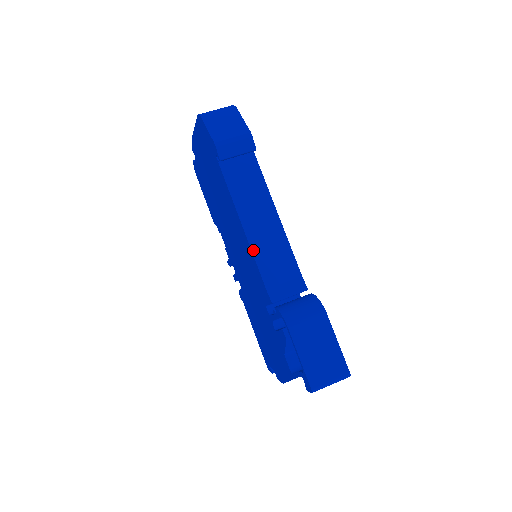
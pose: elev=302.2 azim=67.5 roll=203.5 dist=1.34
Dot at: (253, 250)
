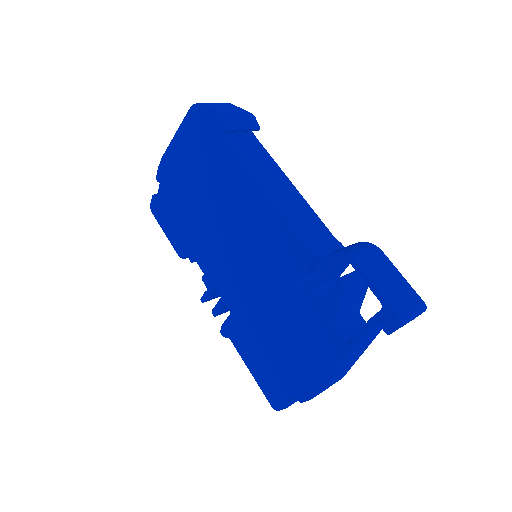
Dot at: (281, 210)
